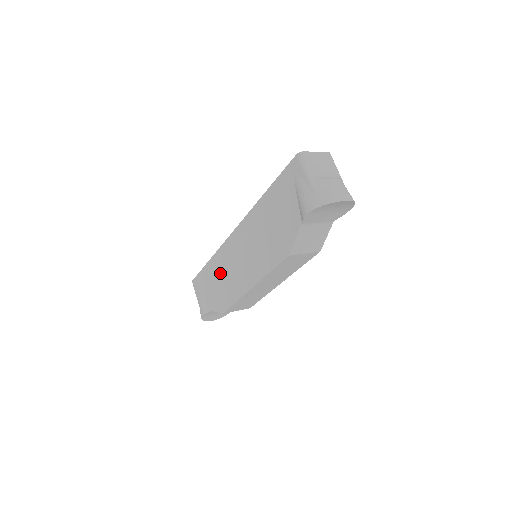
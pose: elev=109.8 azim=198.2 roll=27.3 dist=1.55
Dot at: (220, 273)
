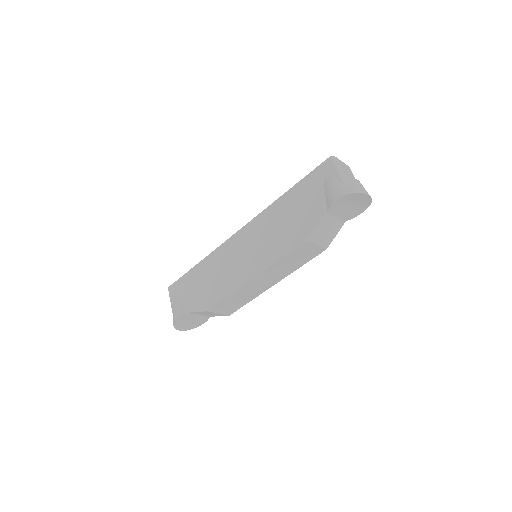
Dot at: (212, 271)
